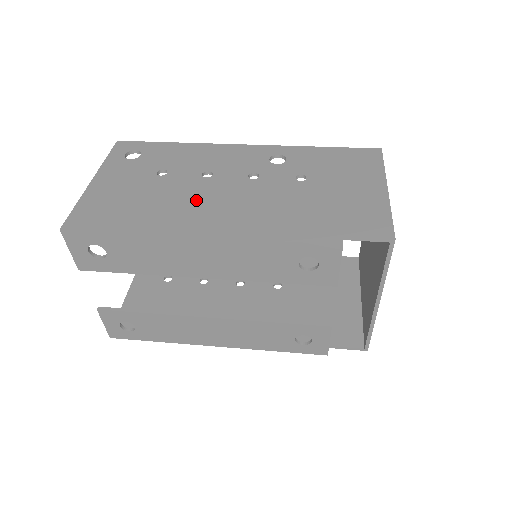
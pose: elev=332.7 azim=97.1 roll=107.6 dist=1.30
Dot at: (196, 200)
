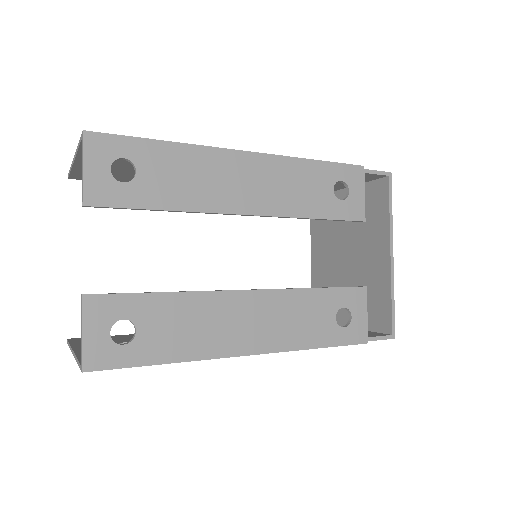
Dot at: occluded
